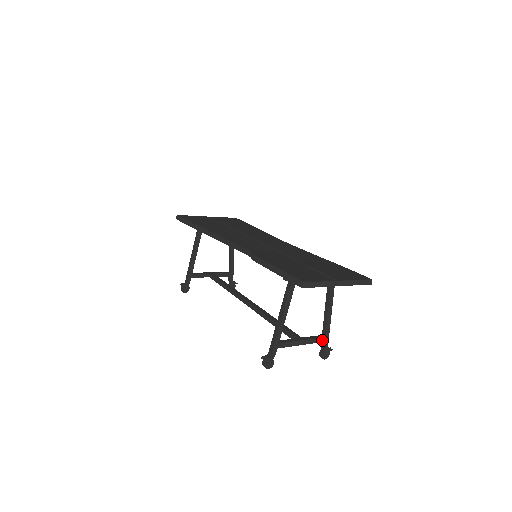
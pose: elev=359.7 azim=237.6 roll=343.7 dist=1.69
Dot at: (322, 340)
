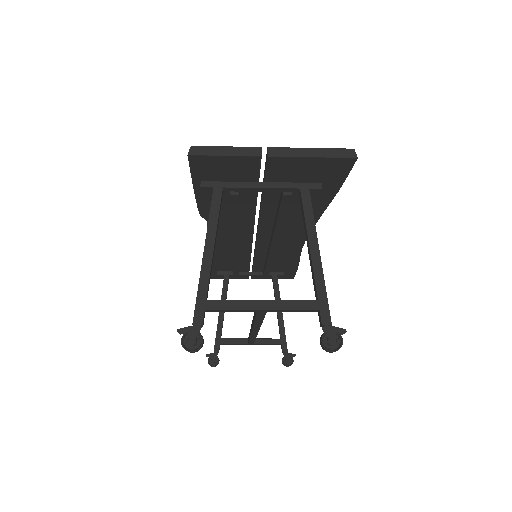
Dot at: (312, 306)
